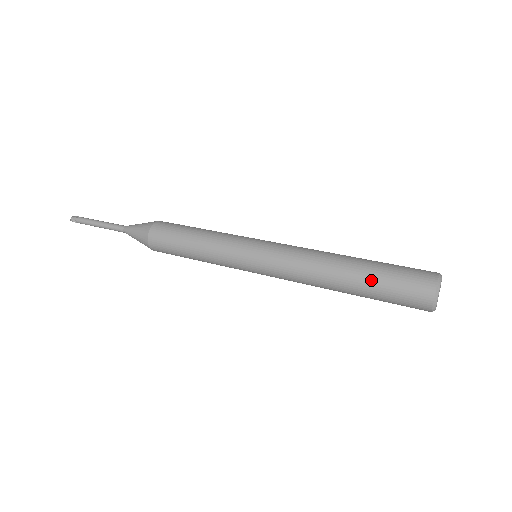
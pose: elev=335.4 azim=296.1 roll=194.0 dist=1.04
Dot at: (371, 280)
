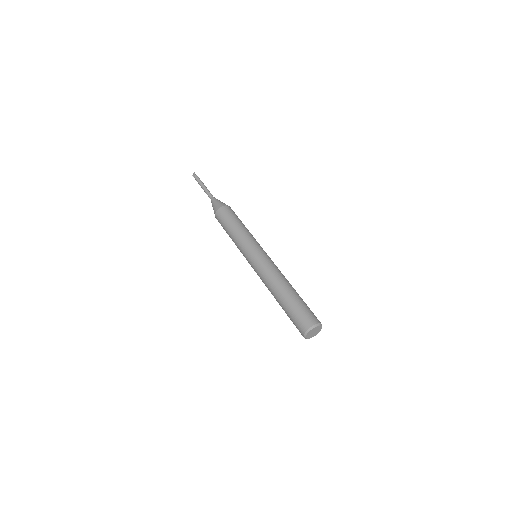
Dot at: (285, 312)
